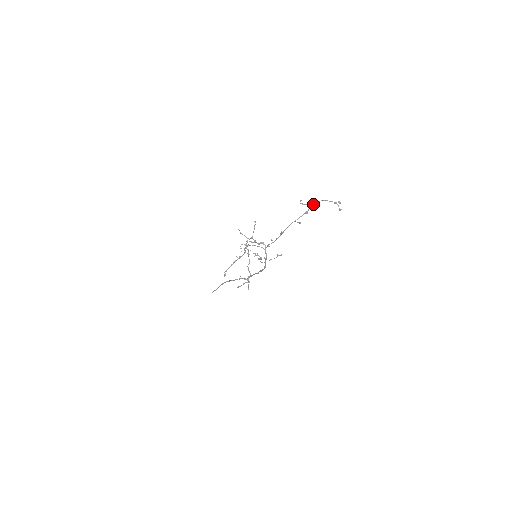
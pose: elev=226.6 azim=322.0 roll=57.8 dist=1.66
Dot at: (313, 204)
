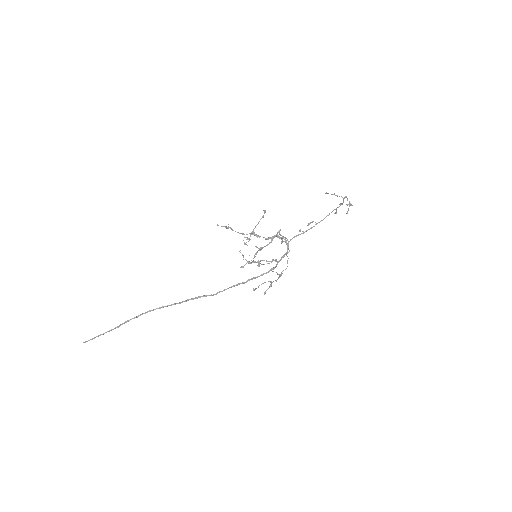
Dot at: (345, 197)
